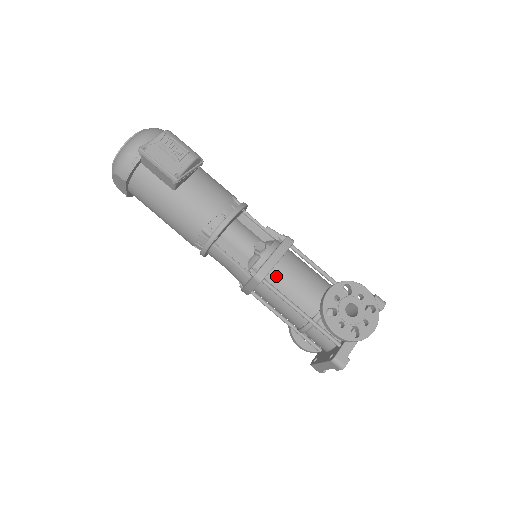
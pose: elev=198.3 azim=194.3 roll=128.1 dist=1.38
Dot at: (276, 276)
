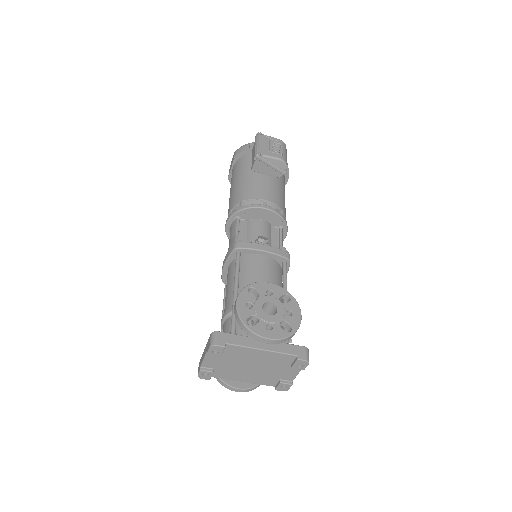
Dot at: (250, 259)
